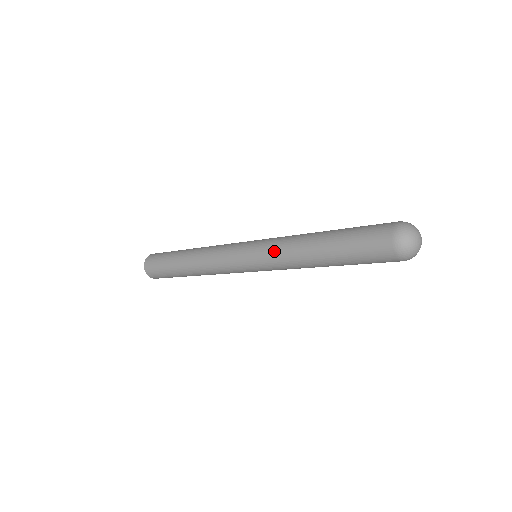
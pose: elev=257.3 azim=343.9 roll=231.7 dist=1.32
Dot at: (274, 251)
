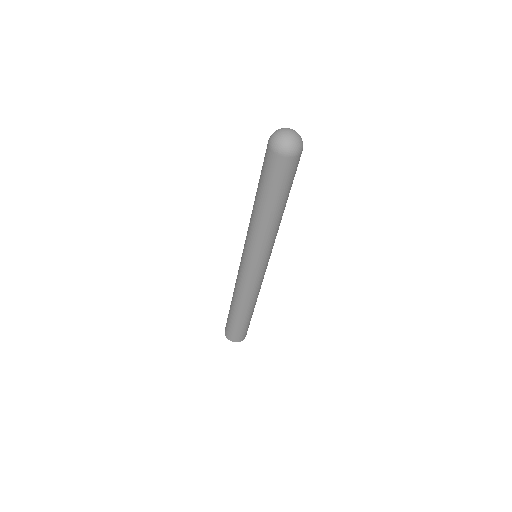
Dot at: (250, 239)
